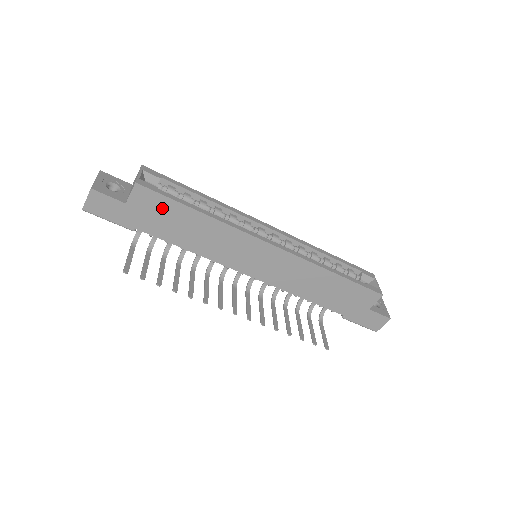
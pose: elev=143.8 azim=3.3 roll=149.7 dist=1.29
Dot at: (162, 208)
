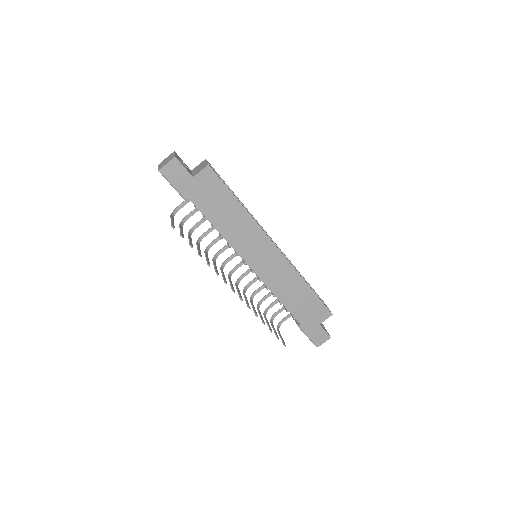
Dot at: (216, 190)
